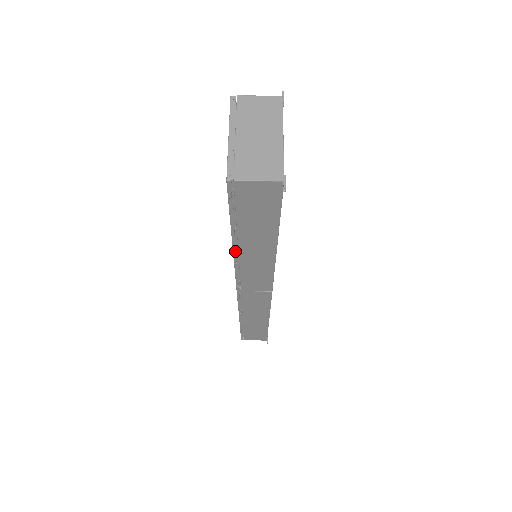
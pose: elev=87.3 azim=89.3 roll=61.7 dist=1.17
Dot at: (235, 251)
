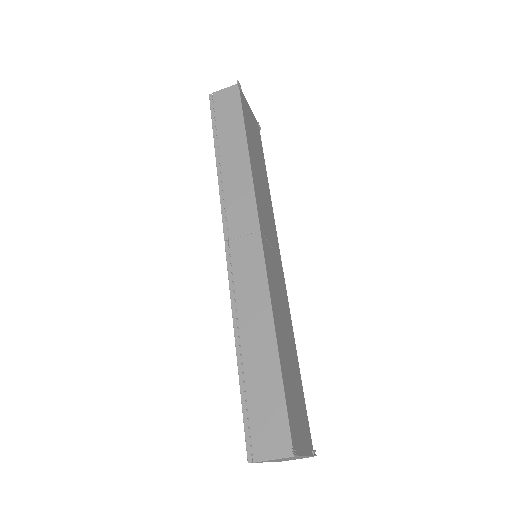
Dot at: occluded
